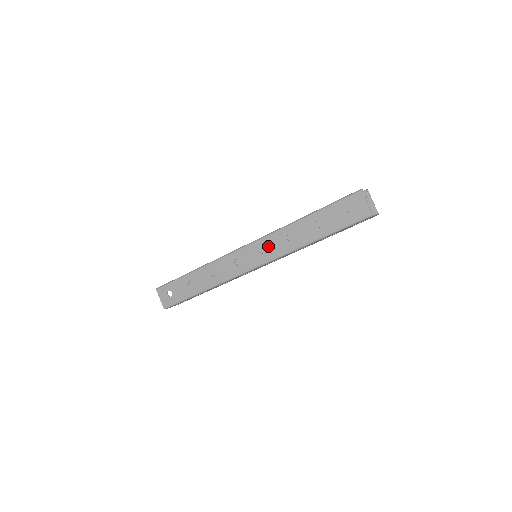
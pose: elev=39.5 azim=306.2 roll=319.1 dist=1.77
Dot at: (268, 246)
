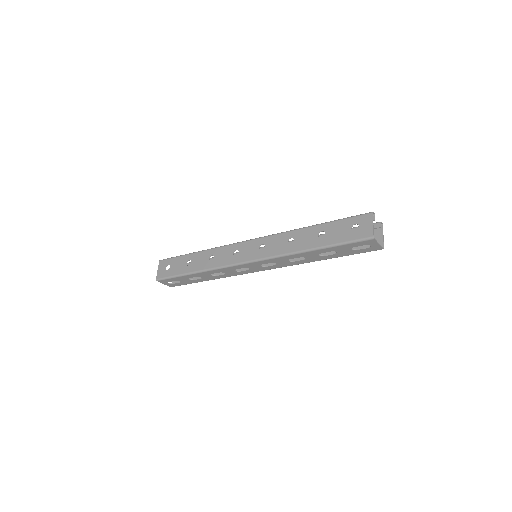
Dot at: (269, 244)
